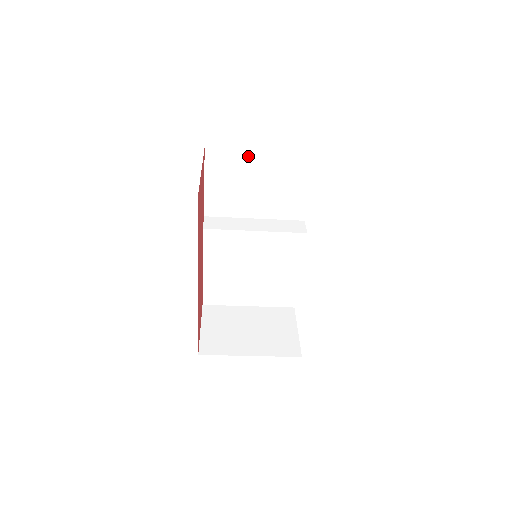
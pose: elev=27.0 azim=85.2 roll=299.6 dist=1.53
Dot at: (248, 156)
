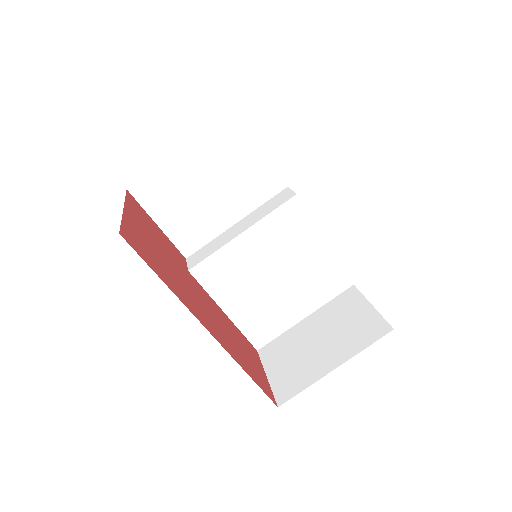
Dot at: (174, 164)
